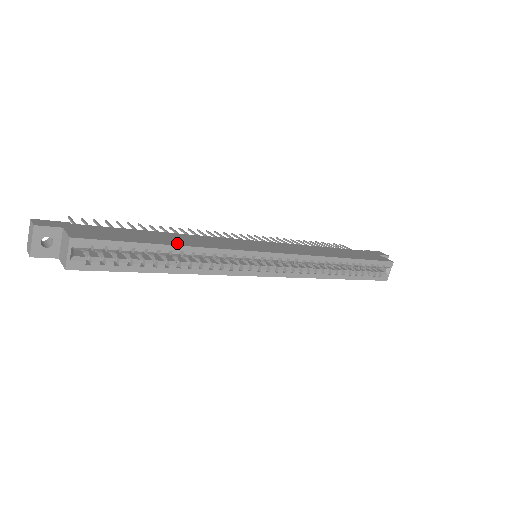
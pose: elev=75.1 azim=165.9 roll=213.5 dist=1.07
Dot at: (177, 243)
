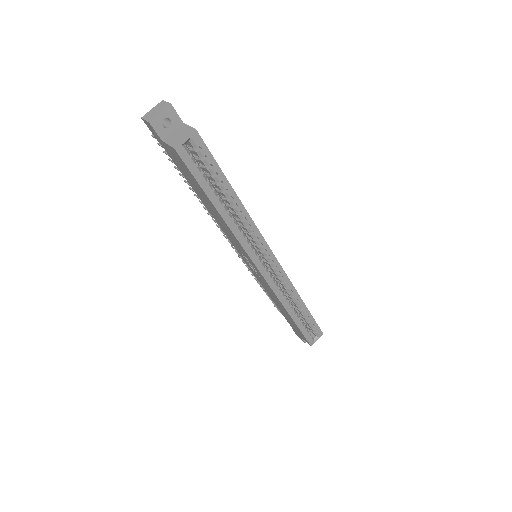
Dot at: (237, 197)
